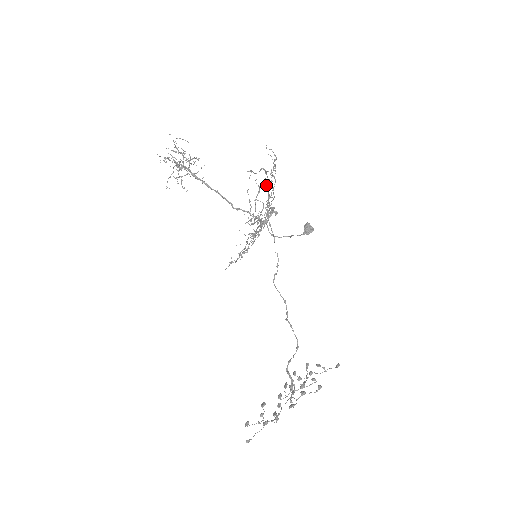
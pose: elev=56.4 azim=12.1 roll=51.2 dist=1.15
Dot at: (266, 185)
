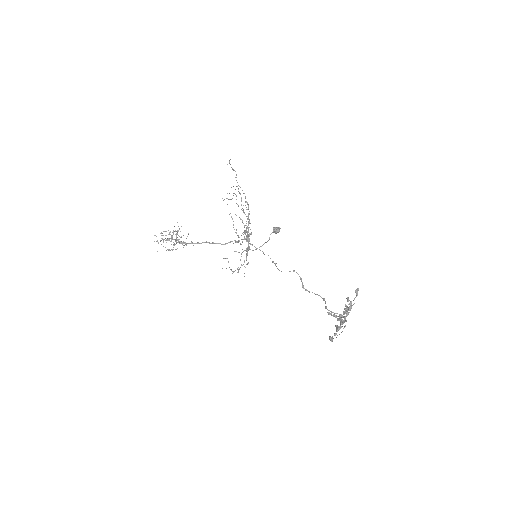
Dot at: (236, 215)
